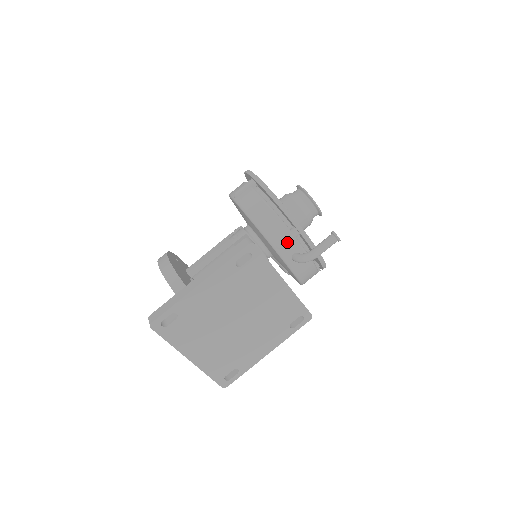
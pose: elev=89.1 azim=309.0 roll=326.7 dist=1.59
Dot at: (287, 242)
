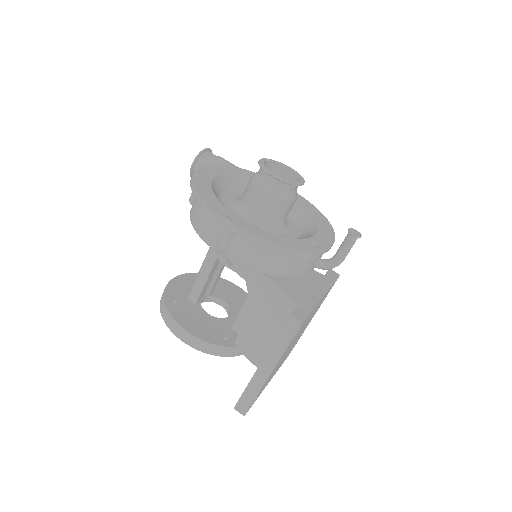
Dot at: (307, 265)
